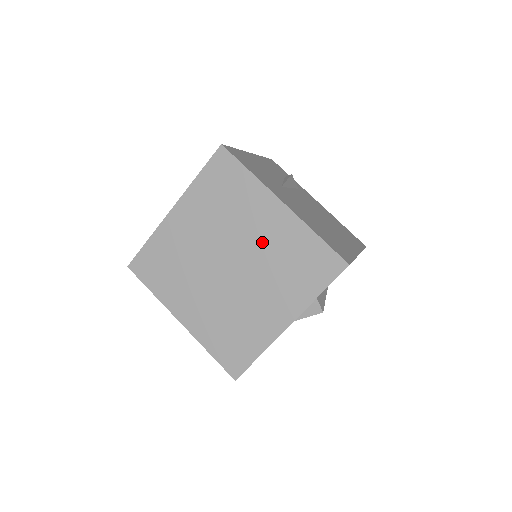
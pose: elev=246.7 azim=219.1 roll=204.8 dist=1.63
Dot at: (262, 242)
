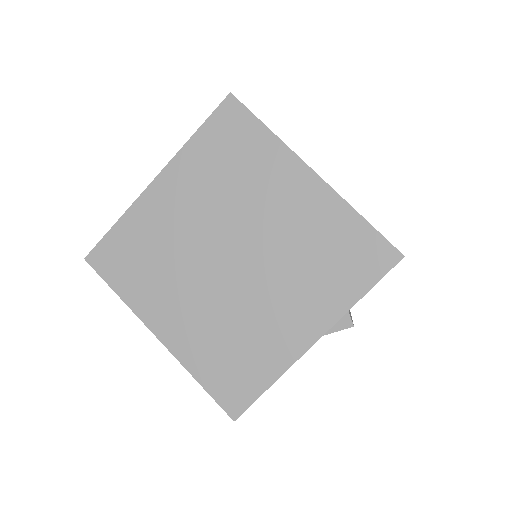
Dot at: (282, 225)
